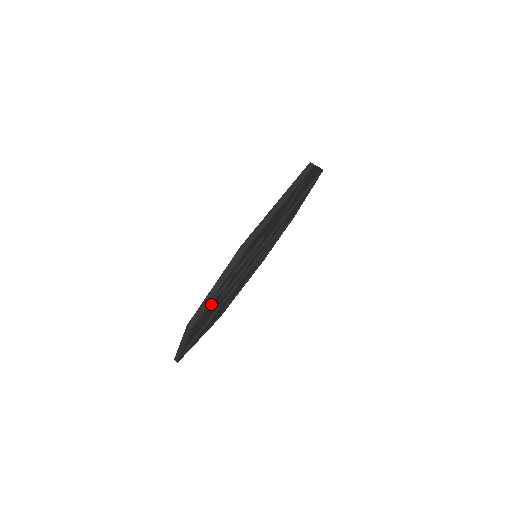
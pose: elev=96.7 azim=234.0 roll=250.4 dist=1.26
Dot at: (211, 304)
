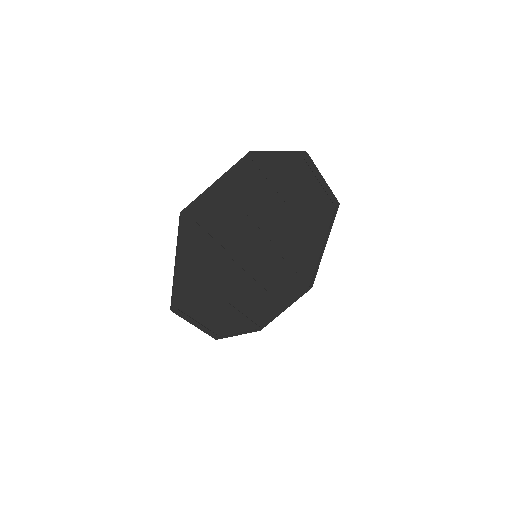
Dot at: (261, 170)
